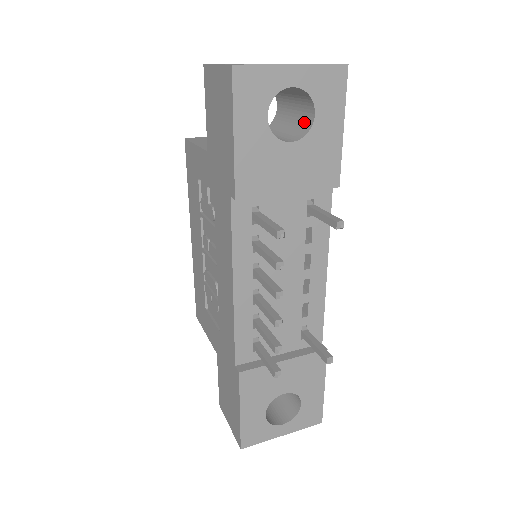
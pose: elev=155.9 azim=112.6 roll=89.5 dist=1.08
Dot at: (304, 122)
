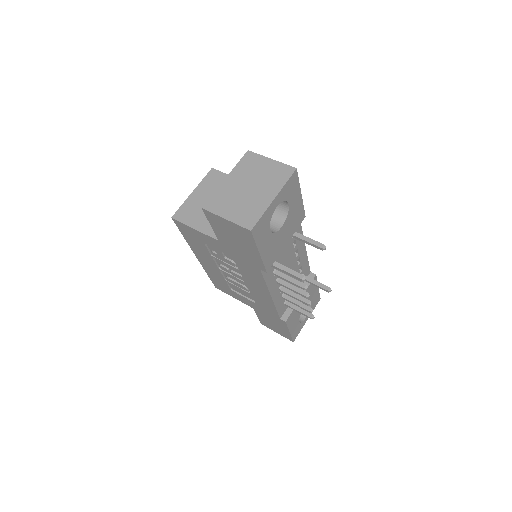
Dot at: (279, 205)
